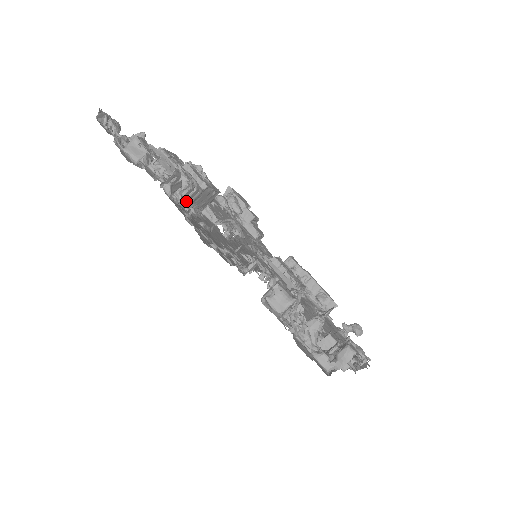
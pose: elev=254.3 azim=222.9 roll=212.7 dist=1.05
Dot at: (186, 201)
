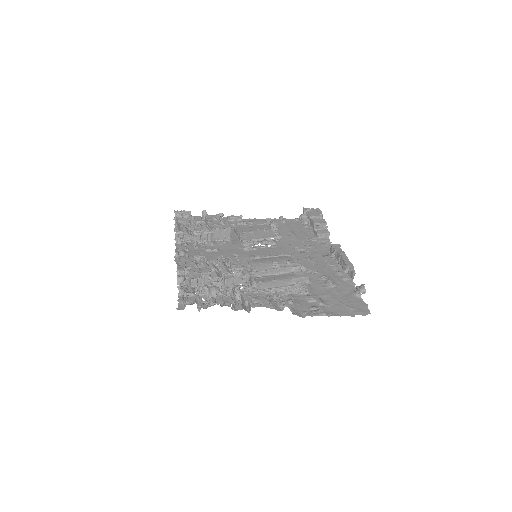
Dot at: (203, 240)
